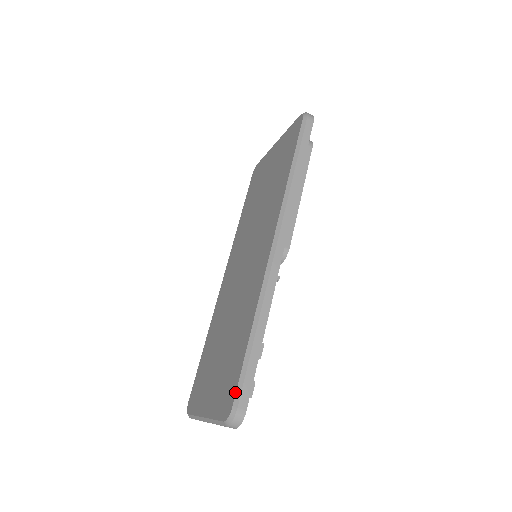
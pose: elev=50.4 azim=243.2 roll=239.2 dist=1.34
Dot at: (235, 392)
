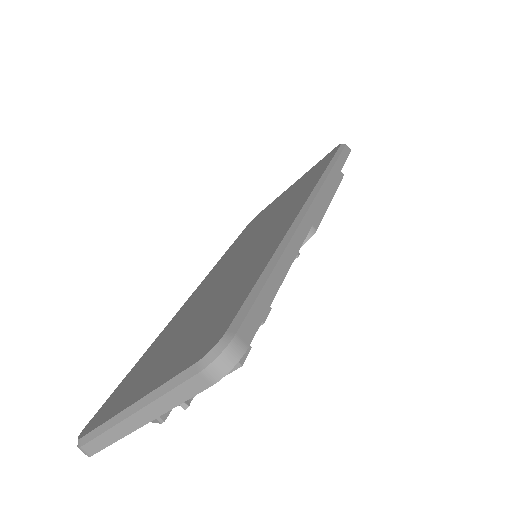
Dot at: (233, 317)
